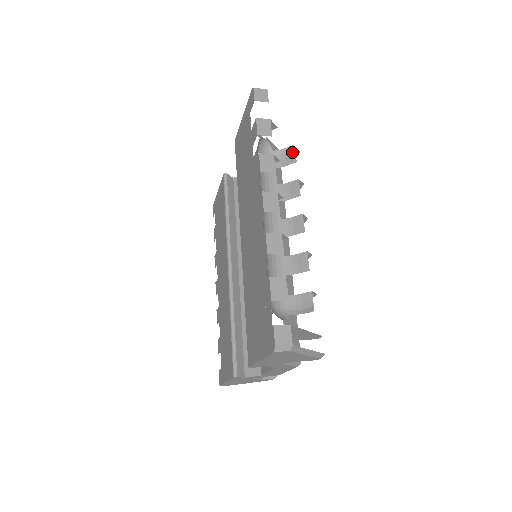
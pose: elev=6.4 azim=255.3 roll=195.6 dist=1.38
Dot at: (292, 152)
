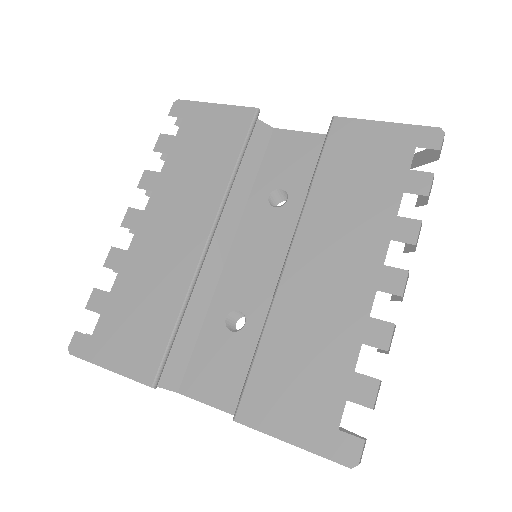
Dot at: occluded
